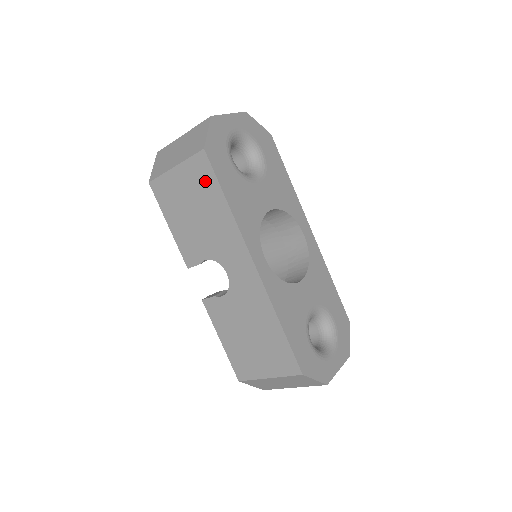
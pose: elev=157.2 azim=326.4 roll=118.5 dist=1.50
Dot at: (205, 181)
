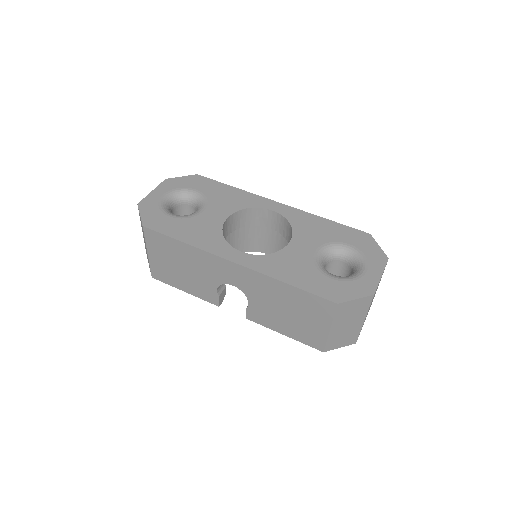
Dot at: (163, 243)
